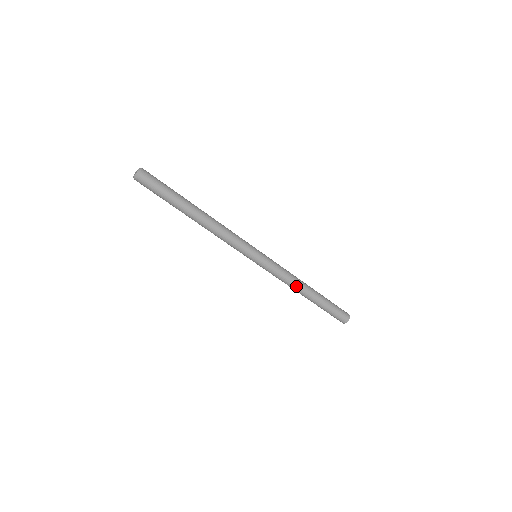
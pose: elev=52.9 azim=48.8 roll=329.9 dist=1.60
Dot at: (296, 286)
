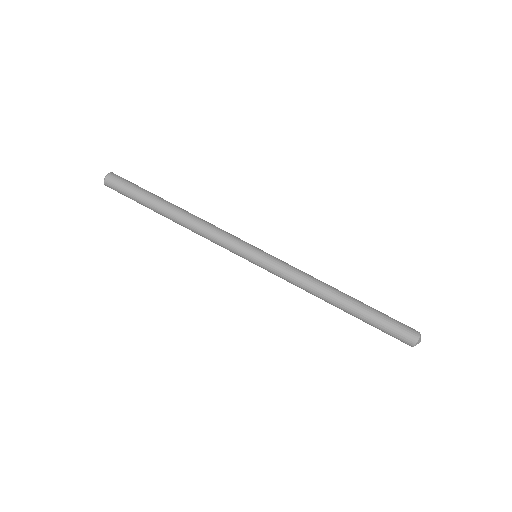
Dot at: (320, 287)
